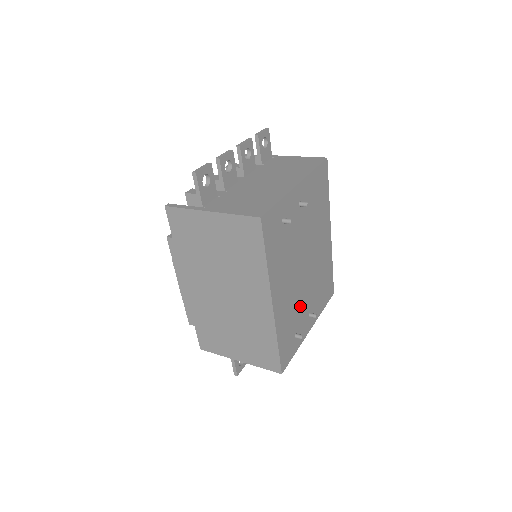
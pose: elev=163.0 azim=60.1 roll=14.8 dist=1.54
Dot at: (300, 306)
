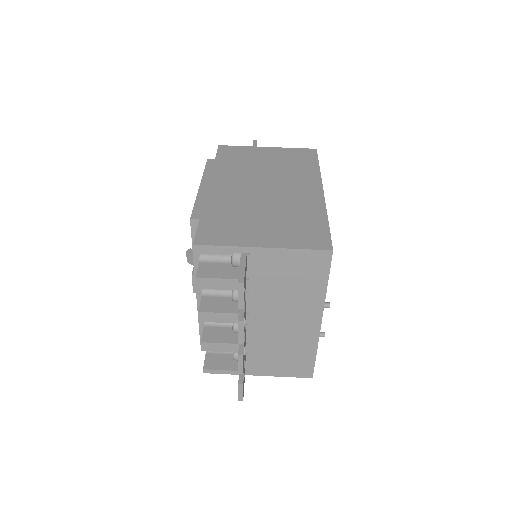
Dot at: occluded
